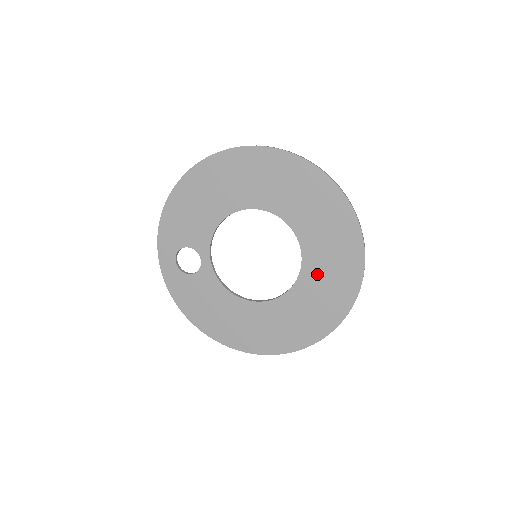
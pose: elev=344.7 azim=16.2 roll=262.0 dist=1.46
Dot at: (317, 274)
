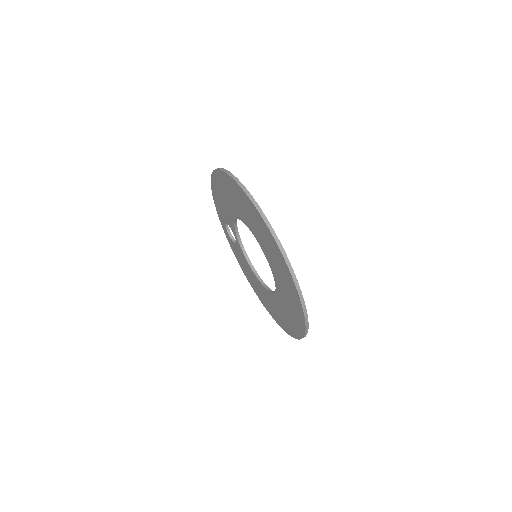
Dot at: (283, 295)
